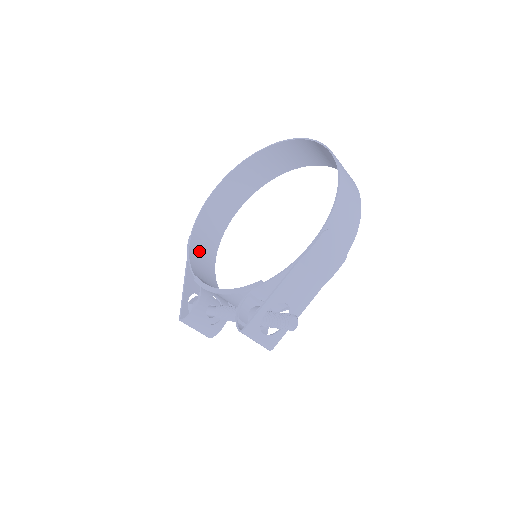
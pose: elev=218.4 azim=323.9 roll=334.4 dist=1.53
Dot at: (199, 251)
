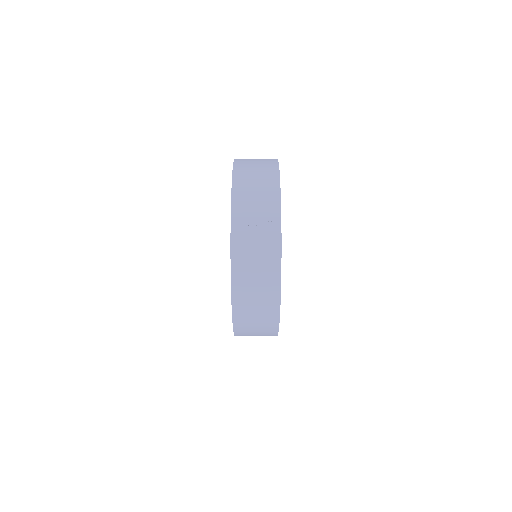
Dot at: occluded
